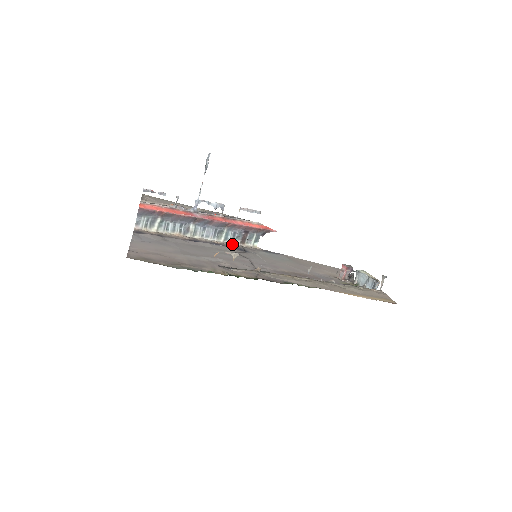
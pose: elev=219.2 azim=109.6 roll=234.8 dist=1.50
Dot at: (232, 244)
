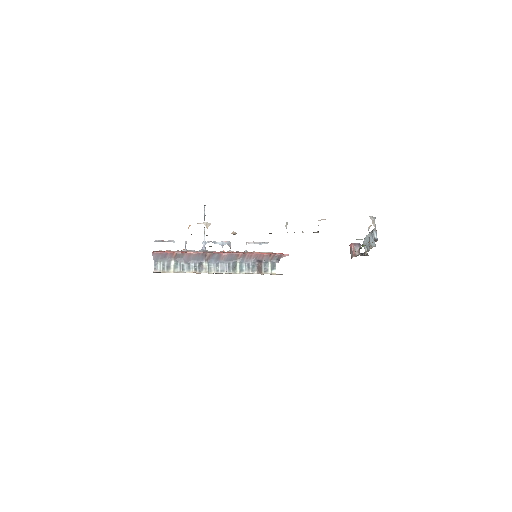
Dot at: occluded
